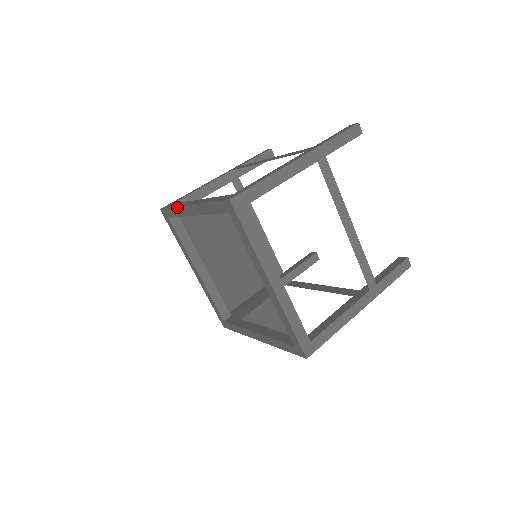
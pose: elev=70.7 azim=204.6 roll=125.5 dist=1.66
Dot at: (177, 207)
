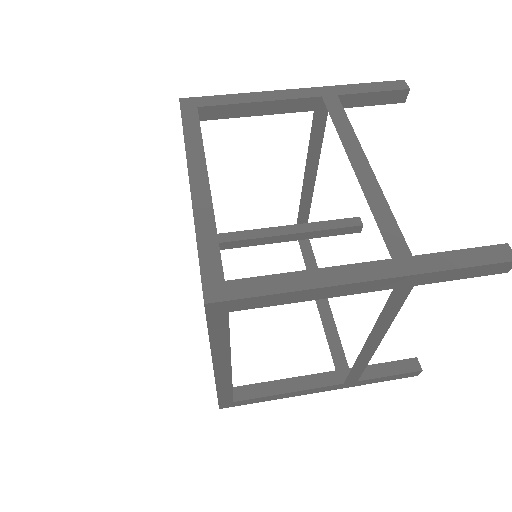
Dot at: occluded
